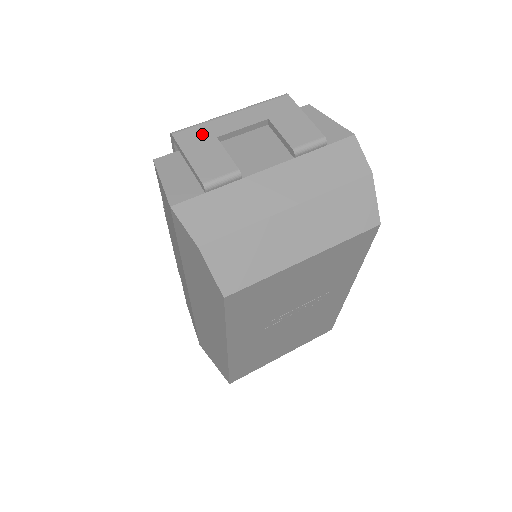
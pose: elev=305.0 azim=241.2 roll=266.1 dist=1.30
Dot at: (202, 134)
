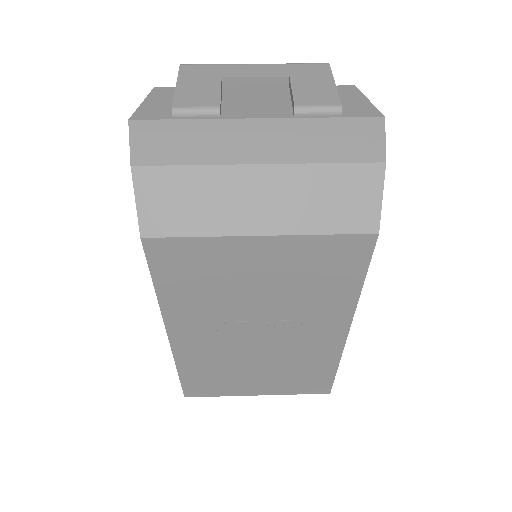
Dot at: (209, 71)
